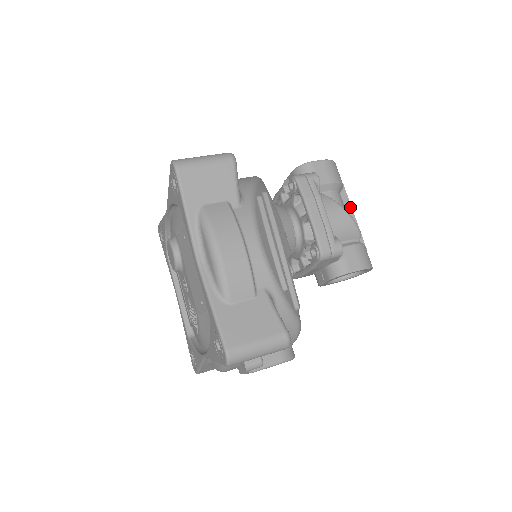
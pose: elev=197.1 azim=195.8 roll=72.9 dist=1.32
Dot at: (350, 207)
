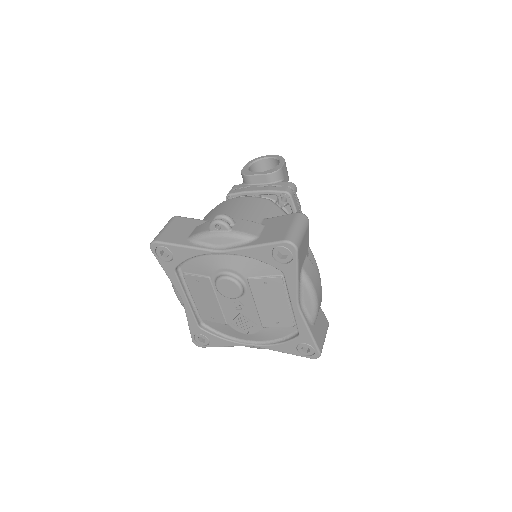
Dot at: occluded
